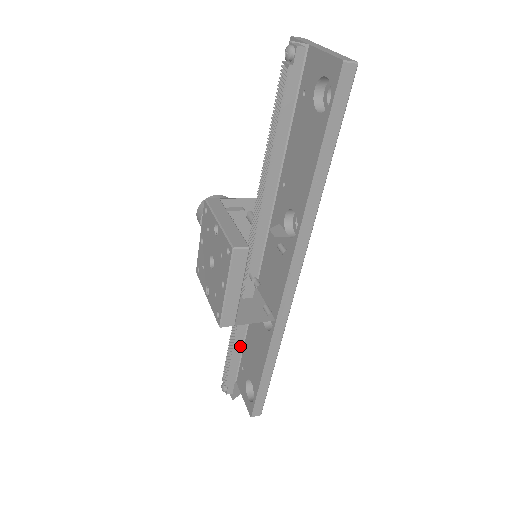
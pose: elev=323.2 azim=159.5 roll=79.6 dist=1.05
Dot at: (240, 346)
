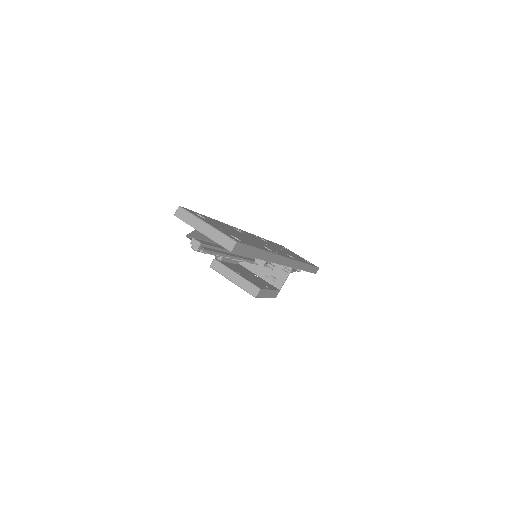
Dot at: occluded
